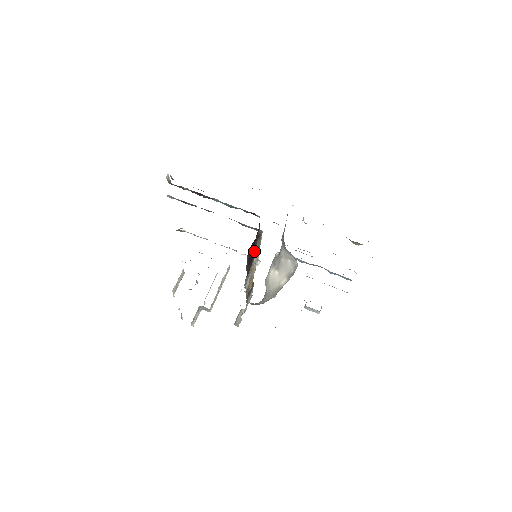
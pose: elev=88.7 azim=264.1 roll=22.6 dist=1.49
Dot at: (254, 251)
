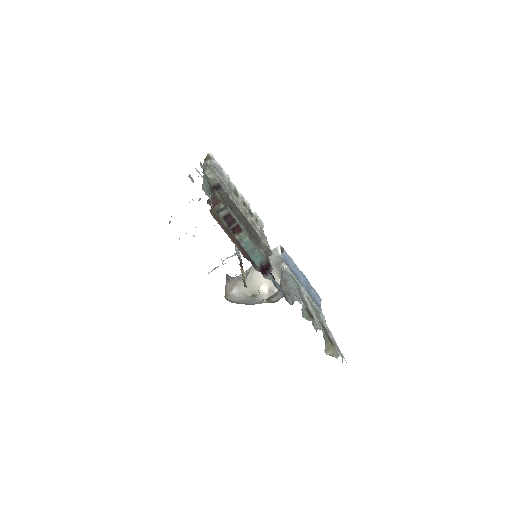
Dot at: occluded
